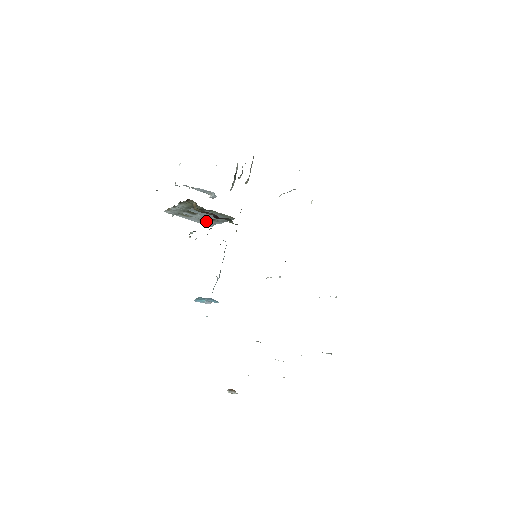
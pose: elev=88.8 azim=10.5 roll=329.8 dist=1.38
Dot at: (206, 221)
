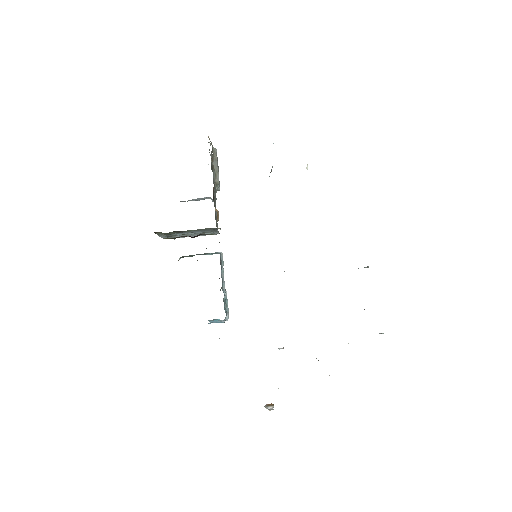
Dot at: occluded
